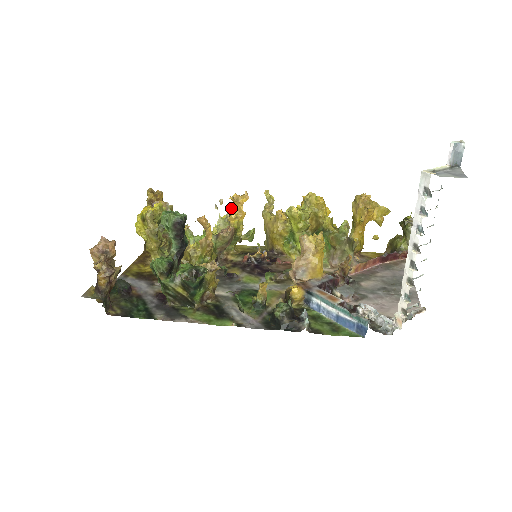
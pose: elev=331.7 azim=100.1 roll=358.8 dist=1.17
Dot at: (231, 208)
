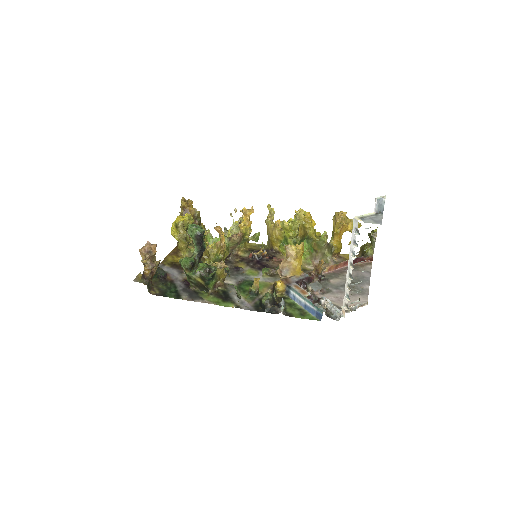
Dot at: (242, 216)
